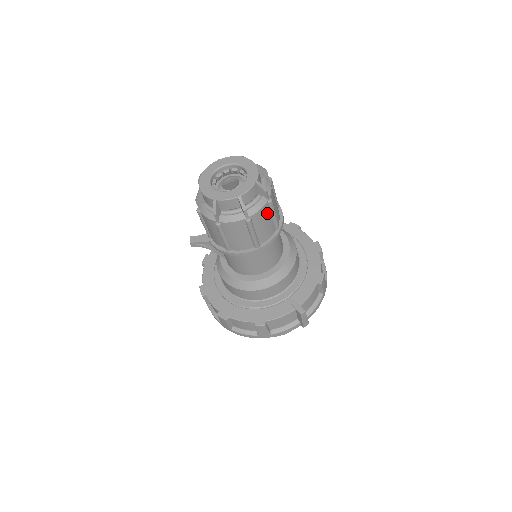
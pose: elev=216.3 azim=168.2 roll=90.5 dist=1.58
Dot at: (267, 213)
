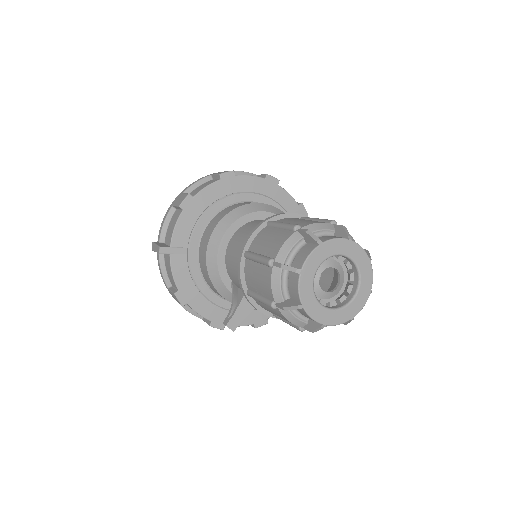
Dot at: occluded
